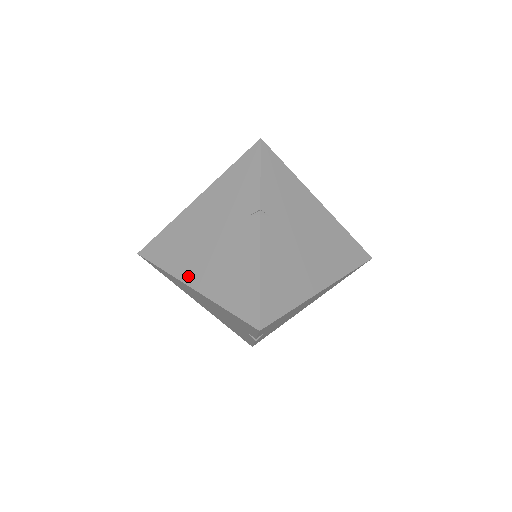
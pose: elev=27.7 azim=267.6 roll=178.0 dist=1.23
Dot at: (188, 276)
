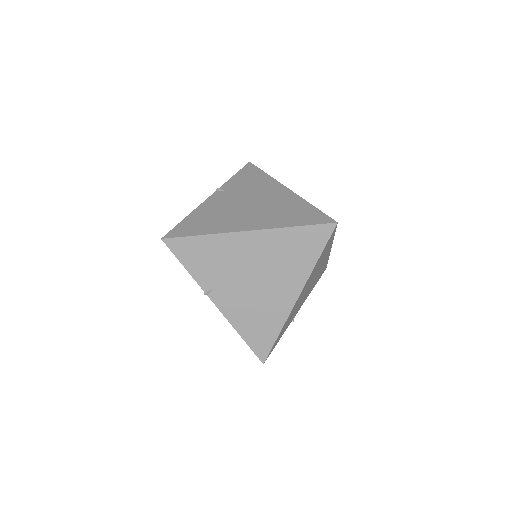
Dot at: occluded
